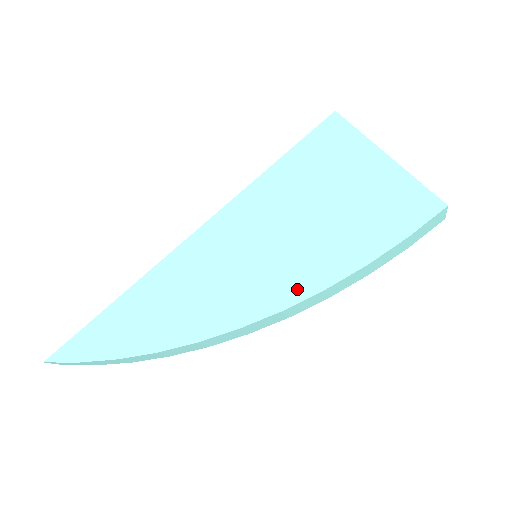
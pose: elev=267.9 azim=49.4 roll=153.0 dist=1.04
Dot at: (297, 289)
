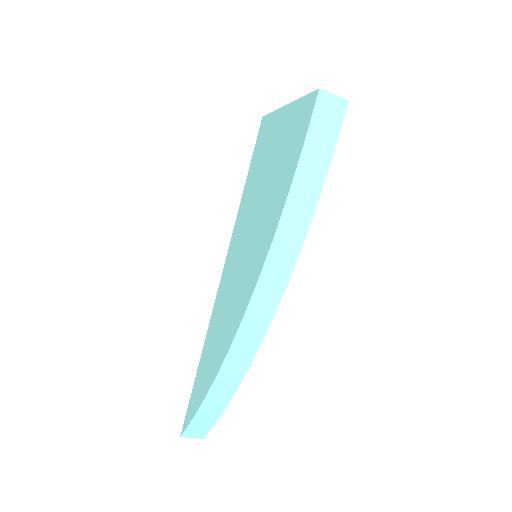
Dot at: (263, 251)
